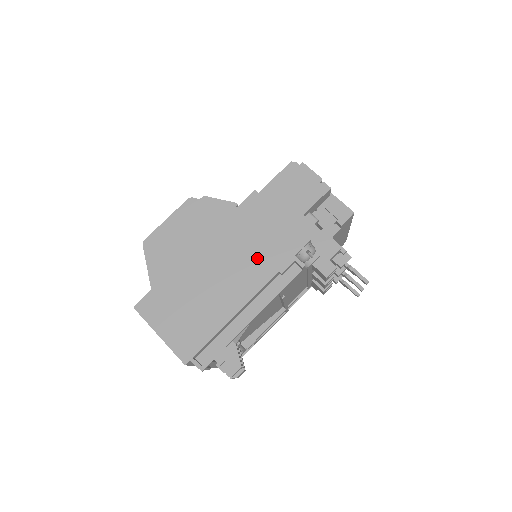
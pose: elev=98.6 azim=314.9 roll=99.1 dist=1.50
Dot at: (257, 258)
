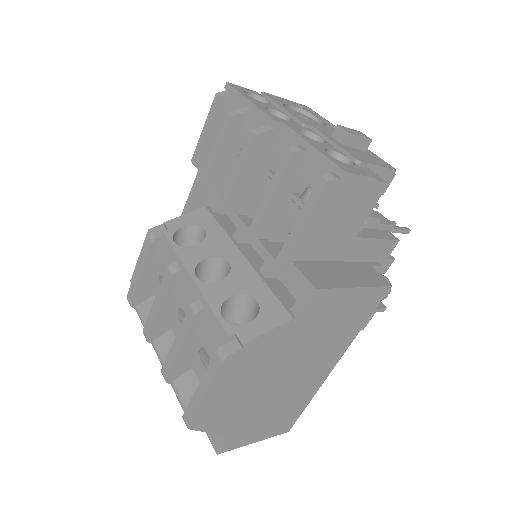
Dot at: (335, 339)
